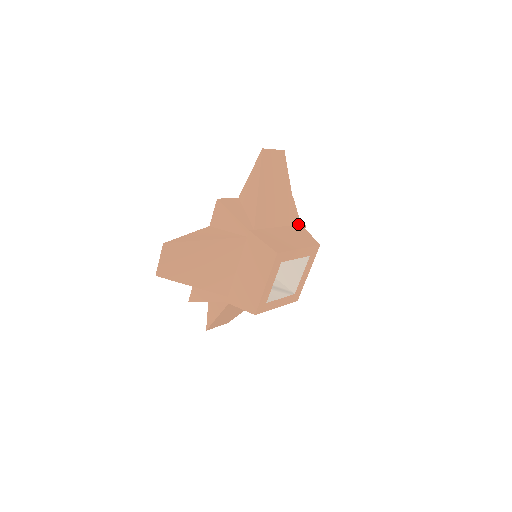
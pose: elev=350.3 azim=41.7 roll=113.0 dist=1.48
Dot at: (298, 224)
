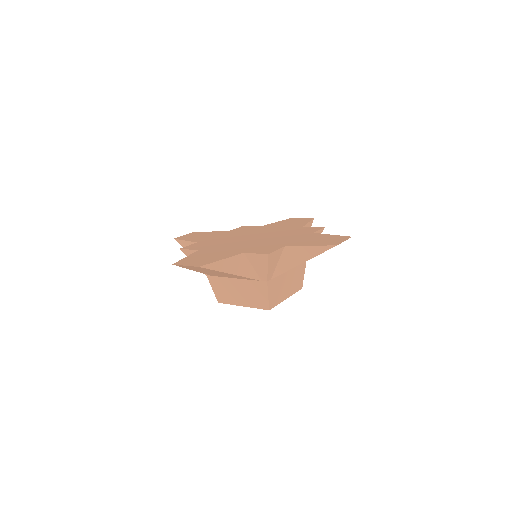
Dot at: occluded
